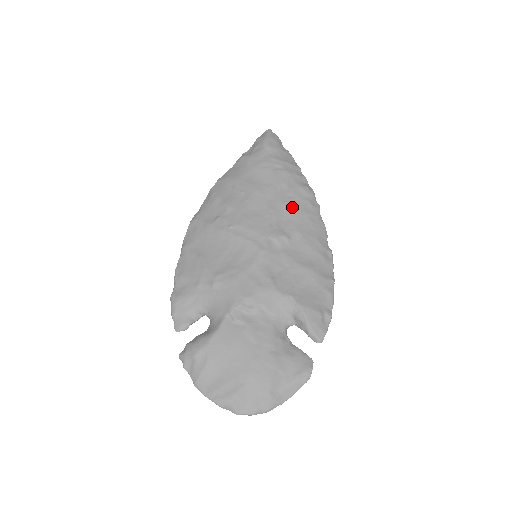
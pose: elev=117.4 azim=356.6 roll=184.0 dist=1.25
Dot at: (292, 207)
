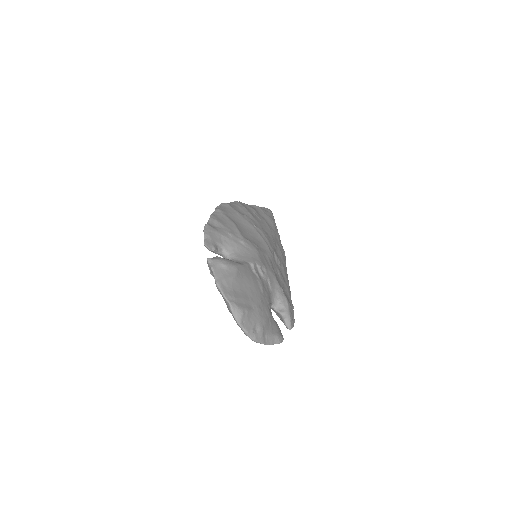
Dot at: (281, 252)
